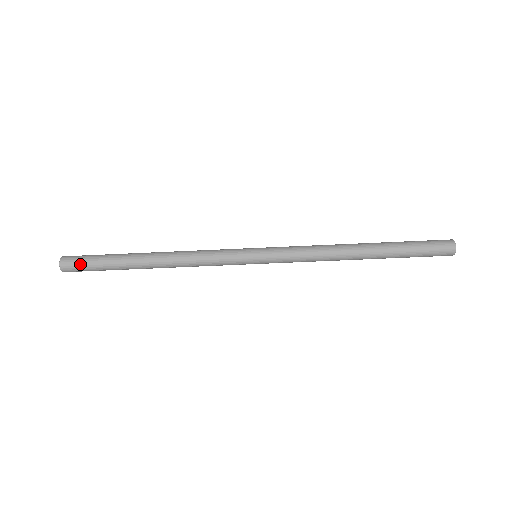
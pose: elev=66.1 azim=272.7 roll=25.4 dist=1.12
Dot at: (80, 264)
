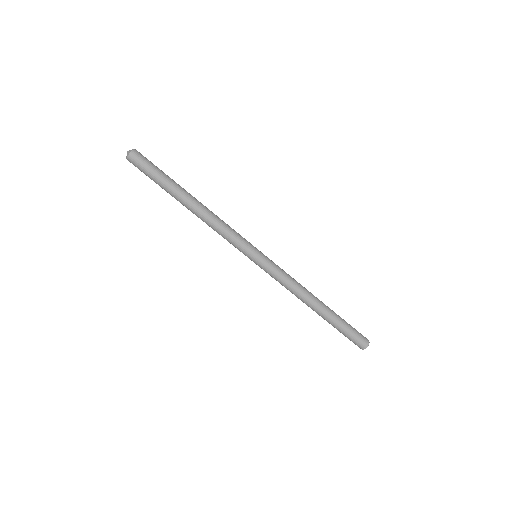
Dot at: (146, 163)
